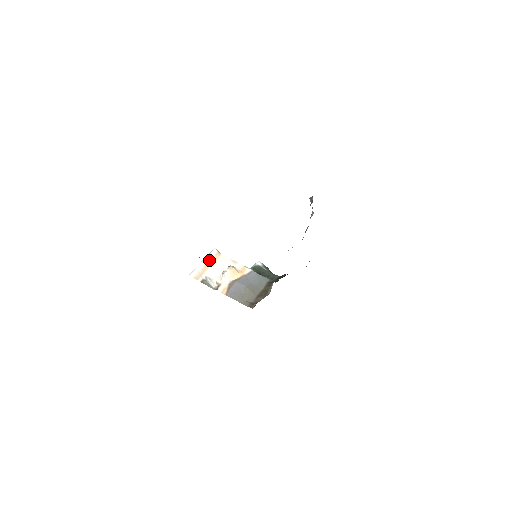
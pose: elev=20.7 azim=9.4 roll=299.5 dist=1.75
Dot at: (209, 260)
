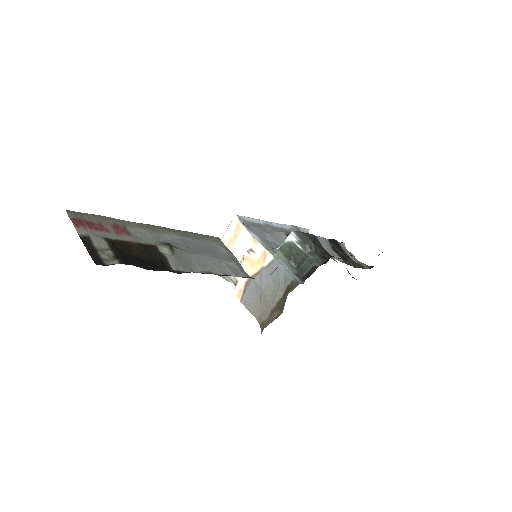
Dot at: (228, 238)
